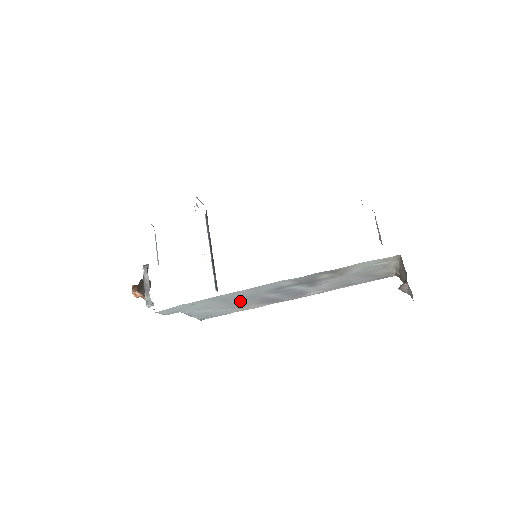
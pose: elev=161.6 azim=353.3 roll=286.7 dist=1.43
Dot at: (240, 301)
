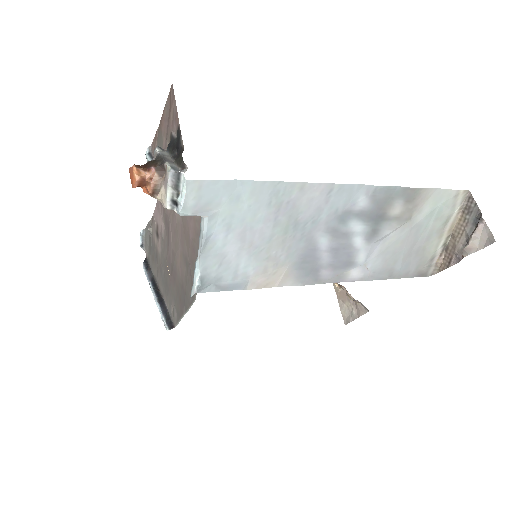
Dot at: (286, 236)
